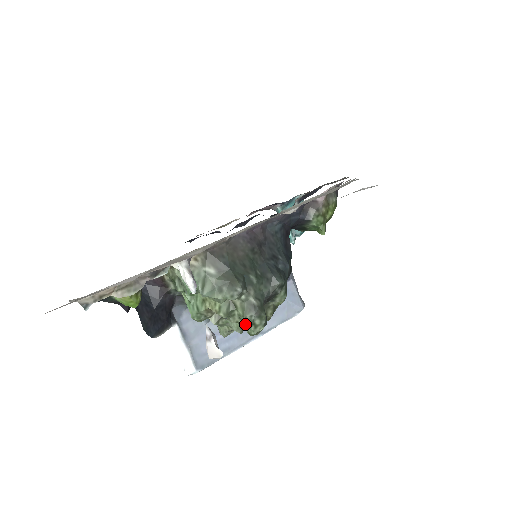
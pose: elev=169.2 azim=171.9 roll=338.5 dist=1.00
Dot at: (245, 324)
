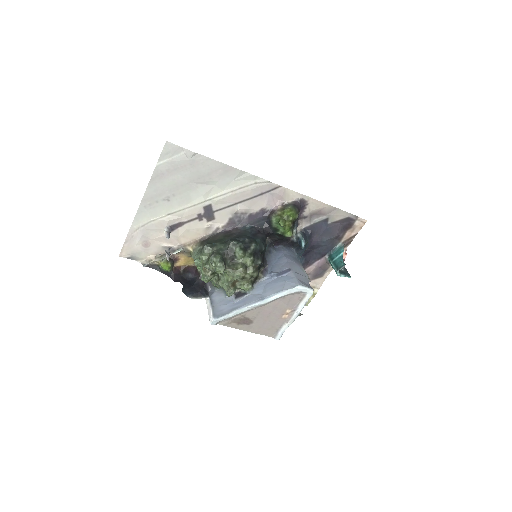
Dot at: occluded
